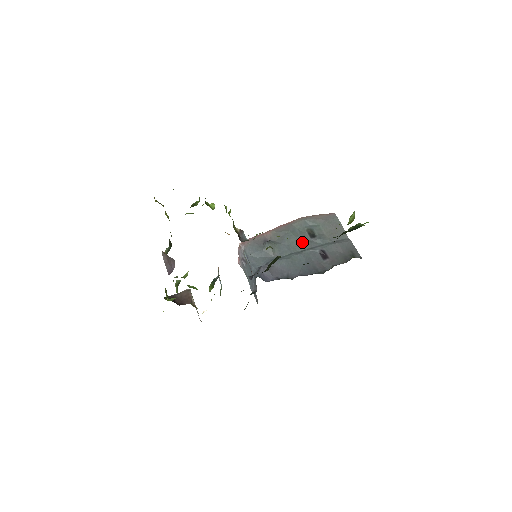
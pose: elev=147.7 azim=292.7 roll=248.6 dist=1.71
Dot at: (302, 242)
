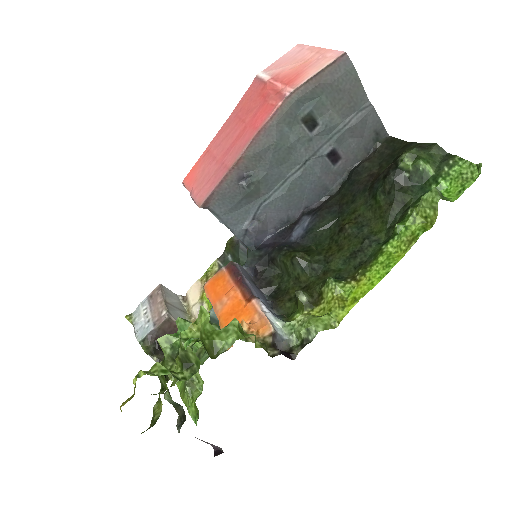
Dot at: (298, 149)
